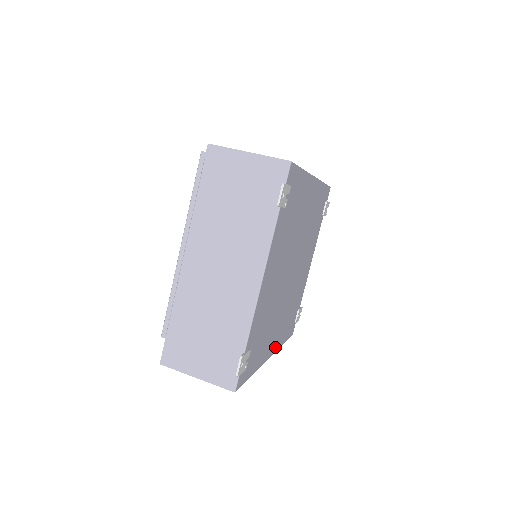
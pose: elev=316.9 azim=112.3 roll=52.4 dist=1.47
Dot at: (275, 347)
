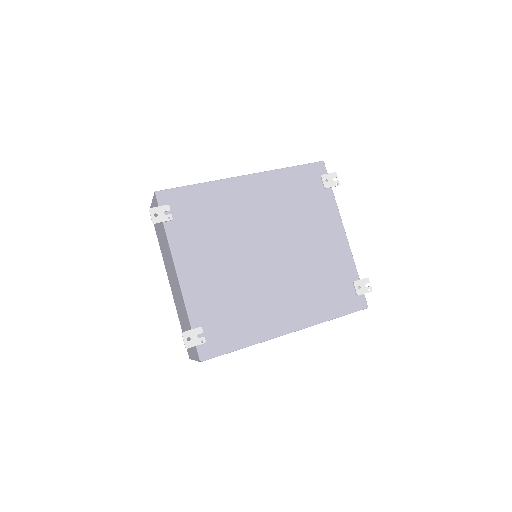
Dot at: (299, 323)
